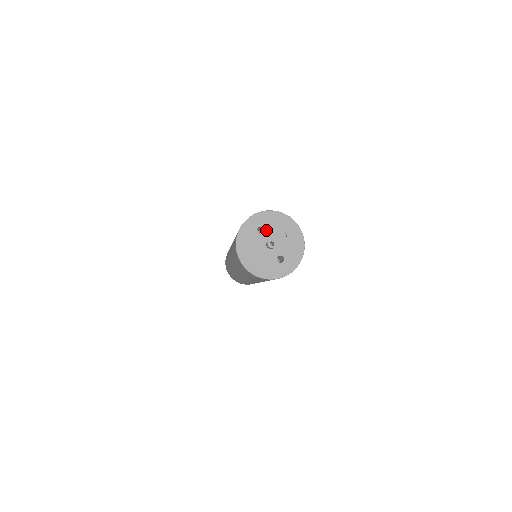
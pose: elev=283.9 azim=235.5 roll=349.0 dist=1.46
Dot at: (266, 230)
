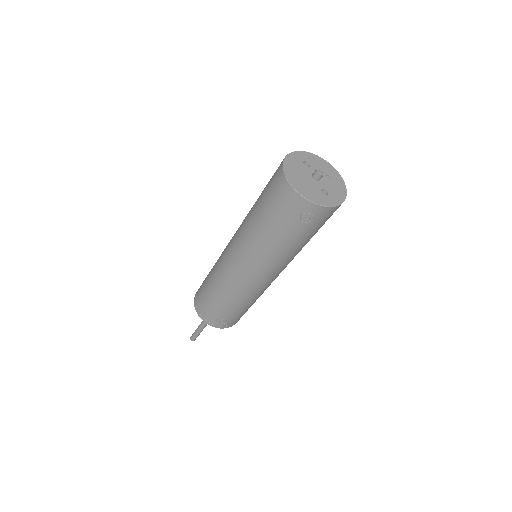
Dot at: (311, 166)
